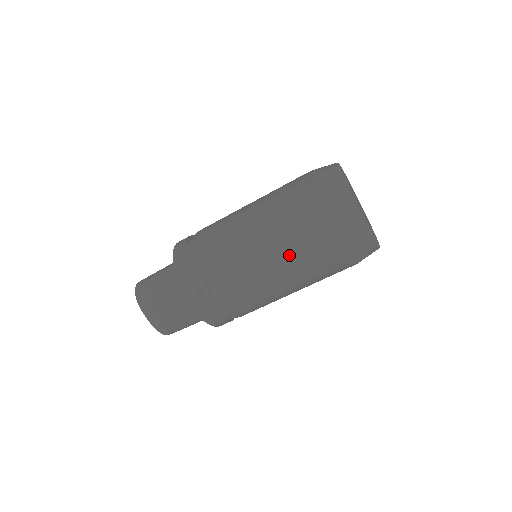
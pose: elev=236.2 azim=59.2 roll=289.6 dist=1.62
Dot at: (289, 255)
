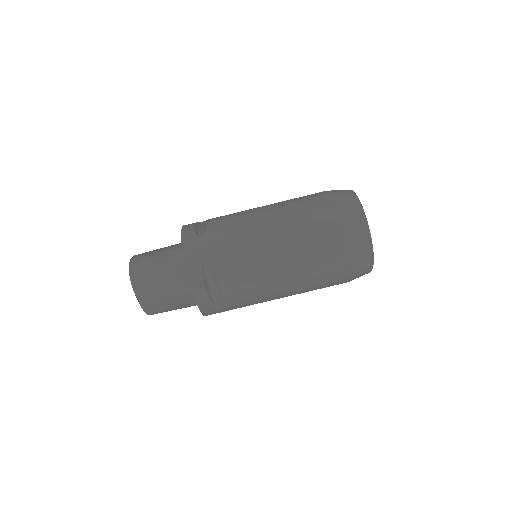
Dot at: (303, 273)
